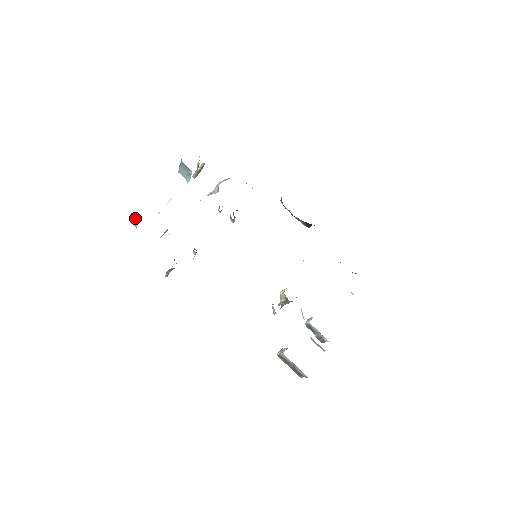
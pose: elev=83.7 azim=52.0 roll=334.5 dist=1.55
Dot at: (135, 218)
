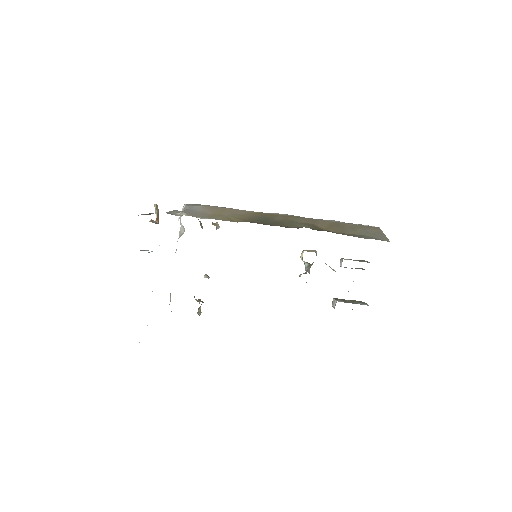
Dot at: occluded
